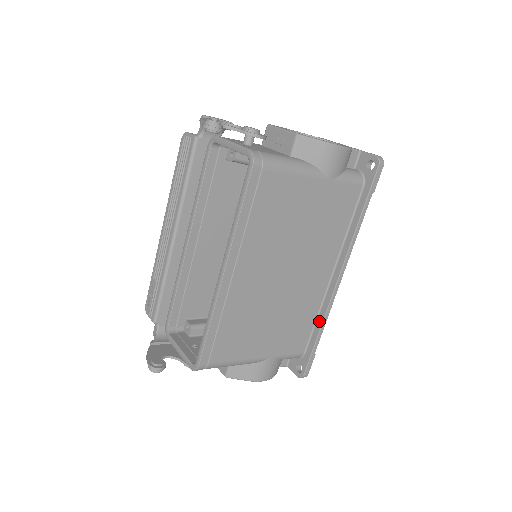
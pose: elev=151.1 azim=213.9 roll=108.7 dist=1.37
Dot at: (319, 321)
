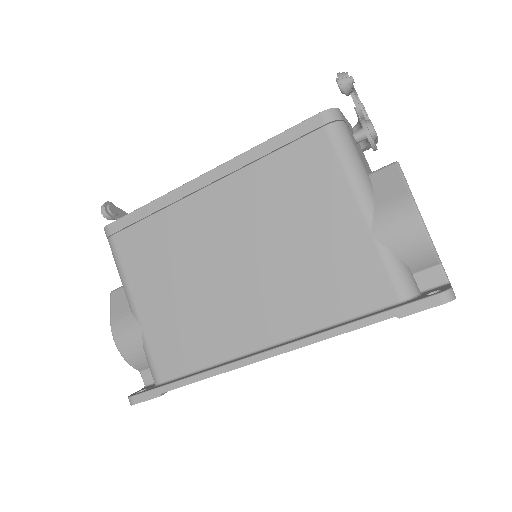
Dot at: (203, 370)
